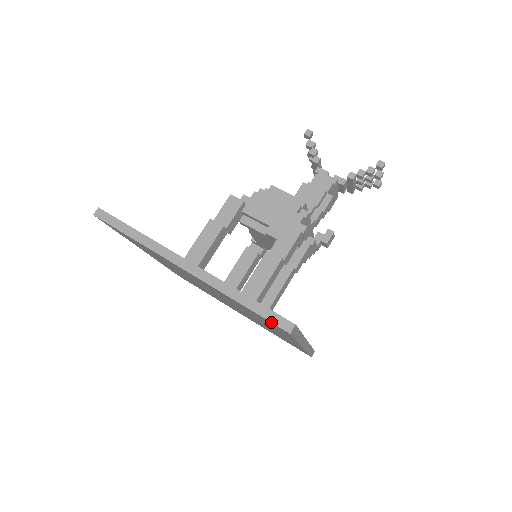
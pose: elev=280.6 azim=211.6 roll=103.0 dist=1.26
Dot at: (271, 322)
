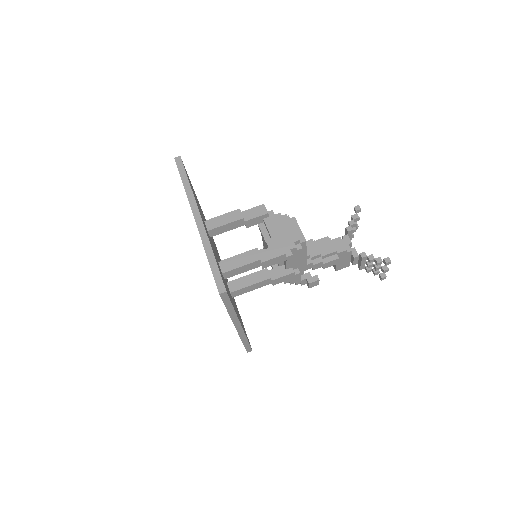
Dot at: (215, 280)
